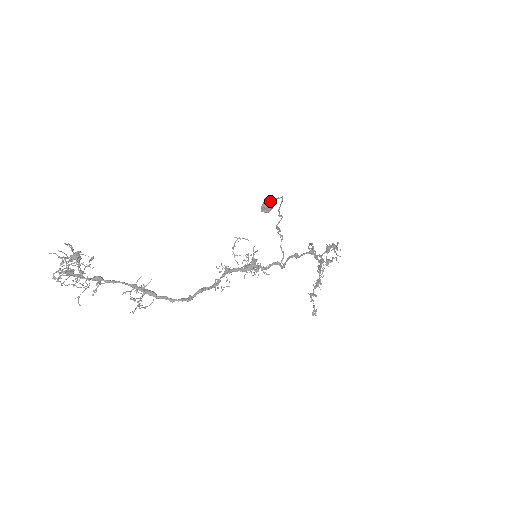
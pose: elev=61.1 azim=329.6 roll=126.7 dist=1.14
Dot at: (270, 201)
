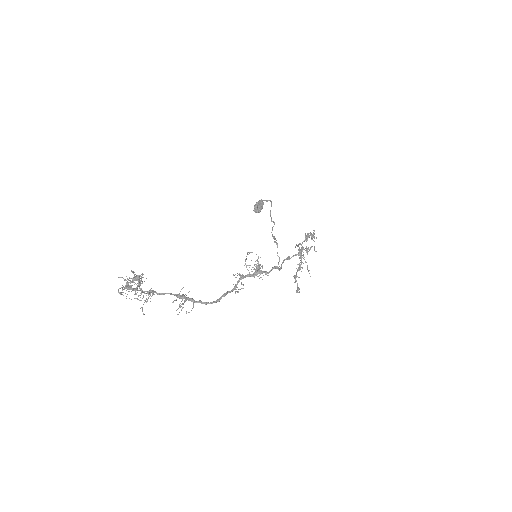
Dot at: (260, 203)
